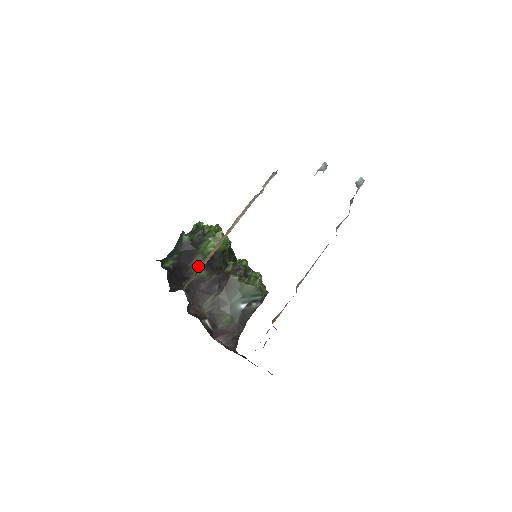
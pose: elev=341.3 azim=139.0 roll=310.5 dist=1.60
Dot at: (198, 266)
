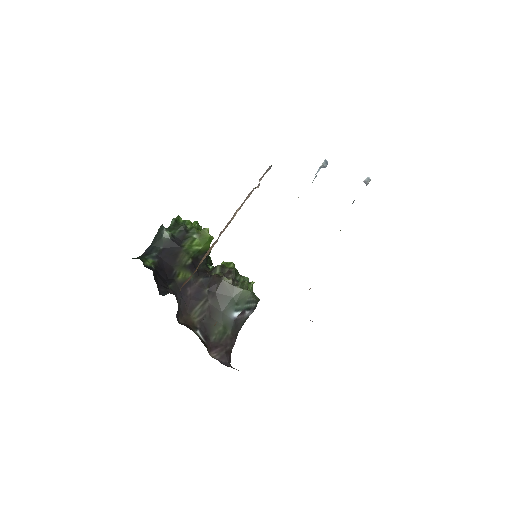
Dot at: (183, 267)
